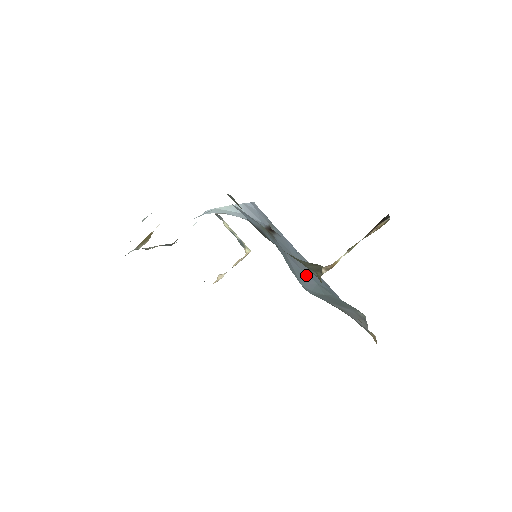
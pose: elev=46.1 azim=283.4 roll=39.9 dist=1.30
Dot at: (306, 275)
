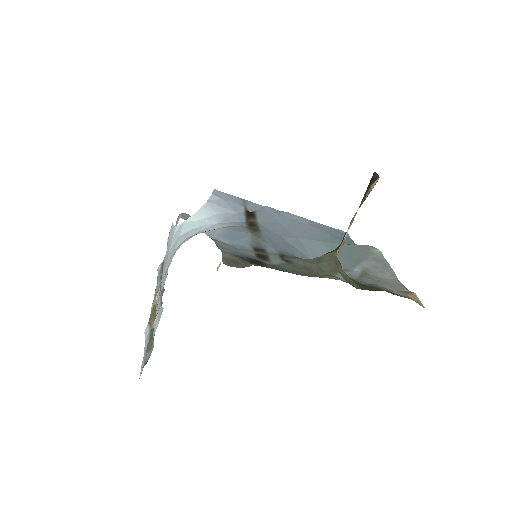
Dot at: (307, 241)
